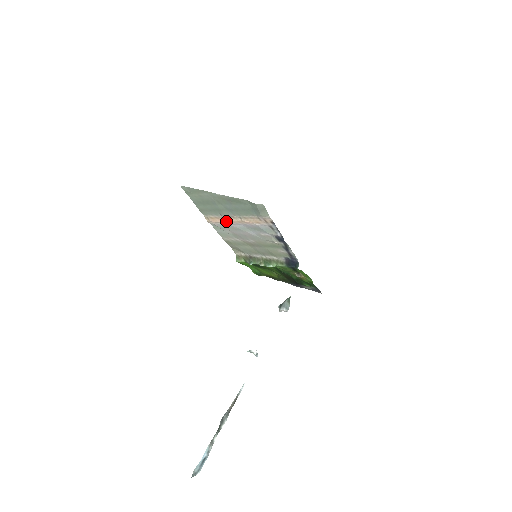
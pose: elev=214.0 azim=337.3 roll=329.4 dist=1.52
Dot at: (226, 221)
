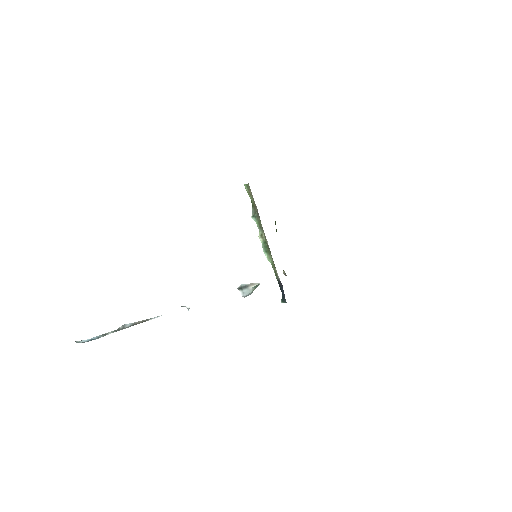
Dot at: occluded
